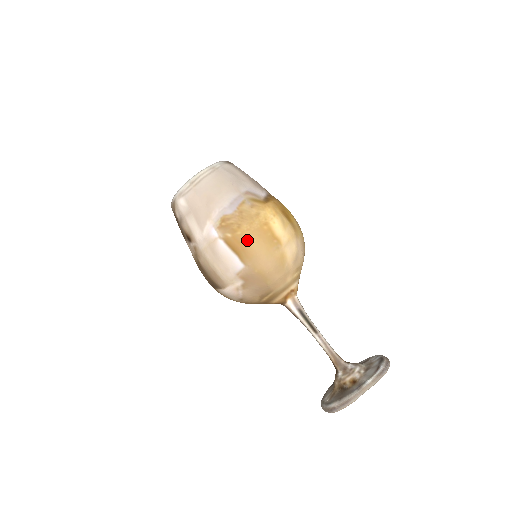
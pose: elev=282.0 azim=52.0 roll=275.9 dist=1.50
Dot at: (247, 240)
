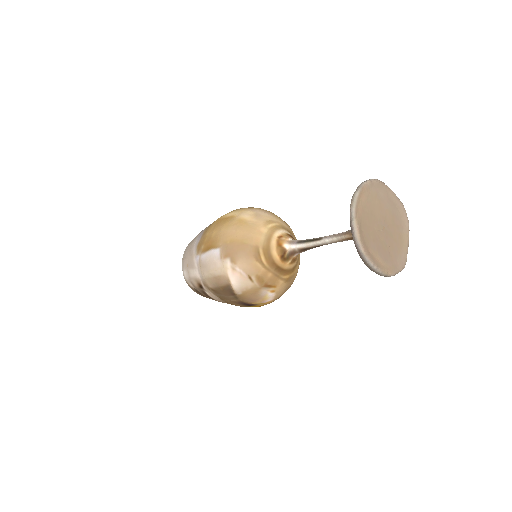
Dot at: (211, 236)
